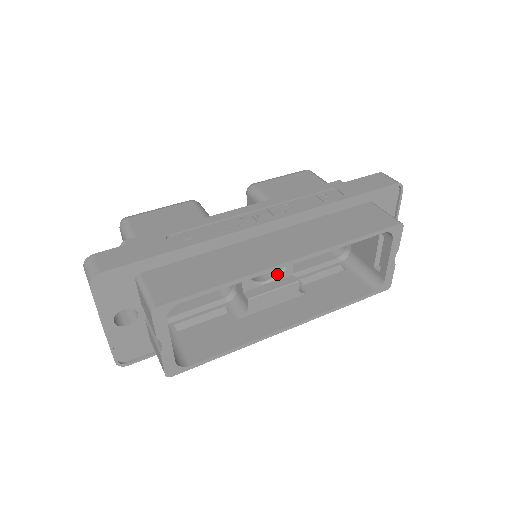
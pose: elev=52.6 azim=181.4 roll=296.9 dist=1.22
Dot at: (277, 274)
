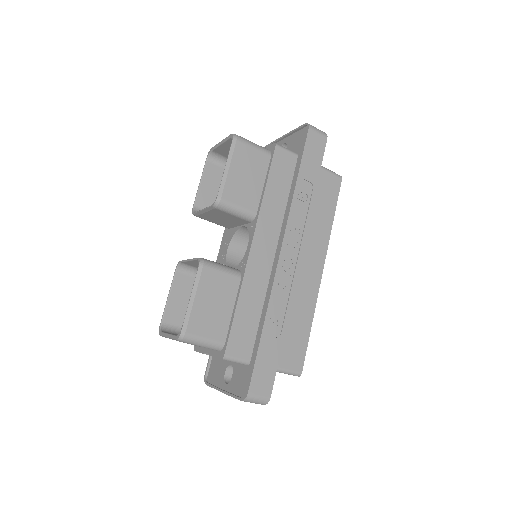
Dot at: occluded
